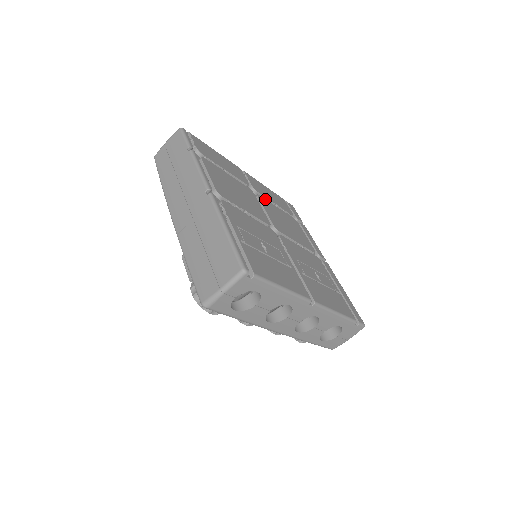
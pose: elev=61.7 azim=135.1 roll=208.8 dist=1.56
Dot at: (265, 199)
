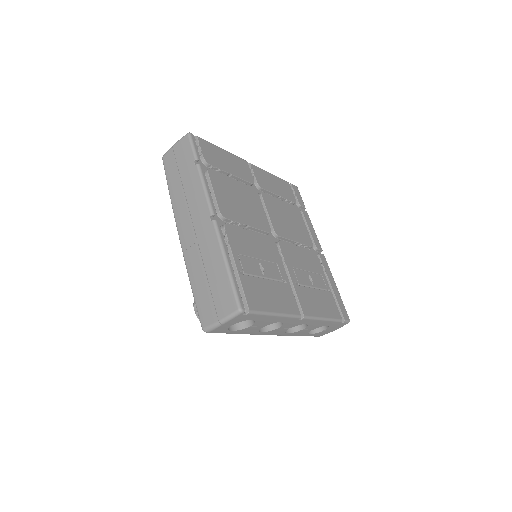
Dot at: (269, 195)
